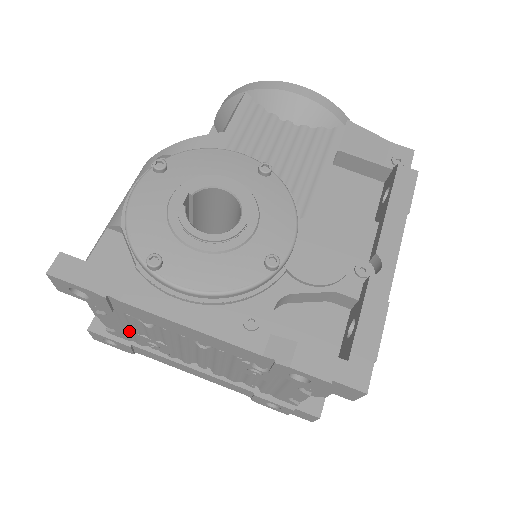
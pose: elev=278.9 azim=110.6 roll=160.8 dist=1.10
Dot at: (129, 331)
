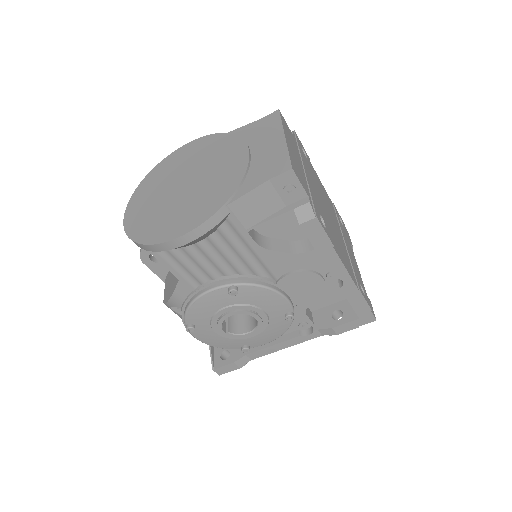
Dot at: occluded
